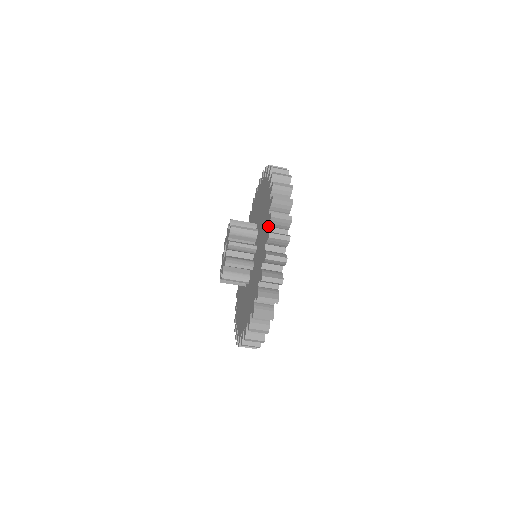
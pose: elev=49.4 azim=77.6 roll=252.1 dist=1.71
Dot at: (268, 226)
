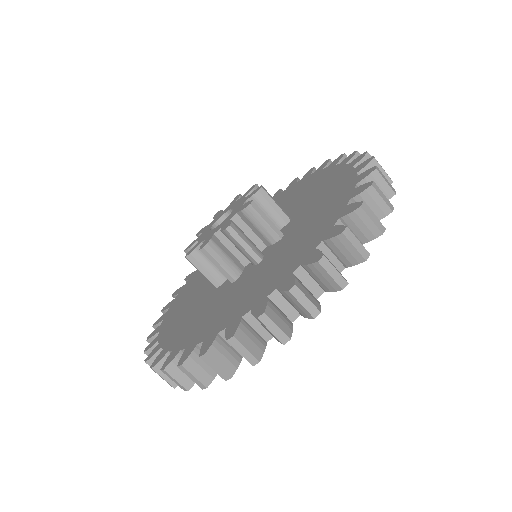
Dot at: (353, 166)
